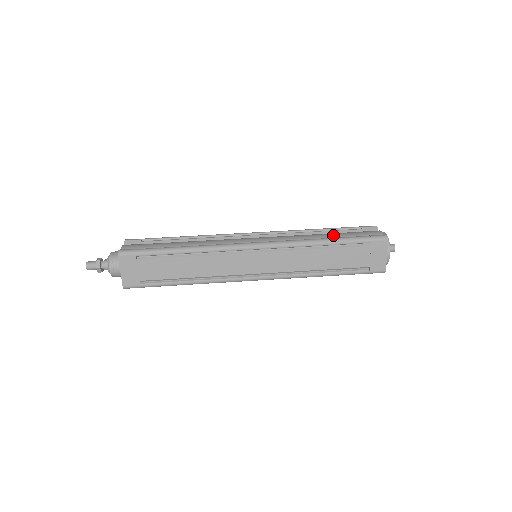
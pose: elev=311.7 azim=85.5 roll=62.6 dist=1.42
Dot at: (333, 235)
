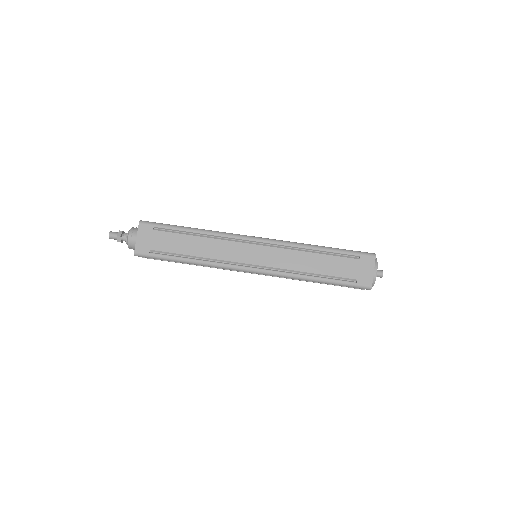
Dot at: occluded
